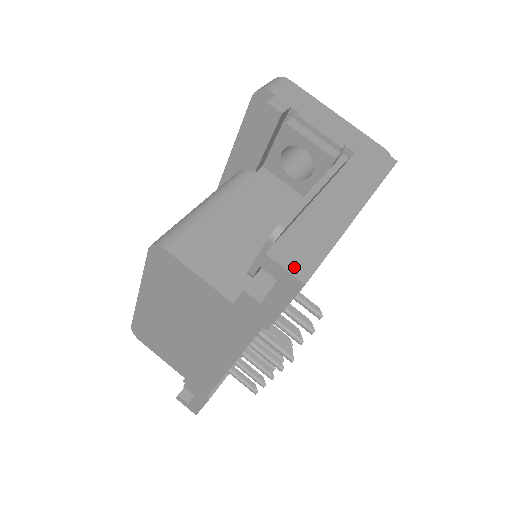
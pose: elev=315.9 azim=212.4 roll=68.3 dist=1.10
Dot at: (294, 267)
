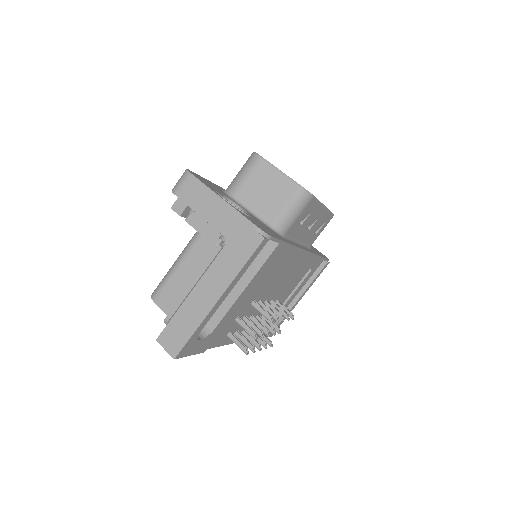
Dot at: (170, 348)
